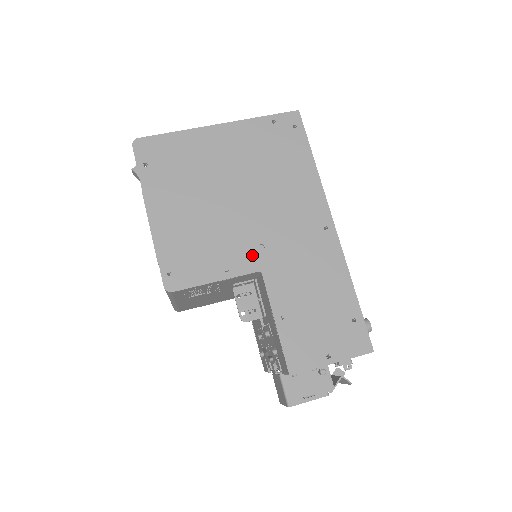
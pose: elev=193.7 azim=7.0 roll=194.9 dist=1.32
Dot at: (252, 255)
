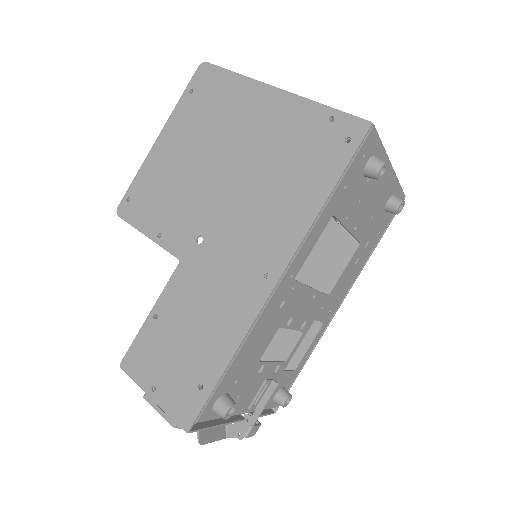
Dot at: (187, 240)
